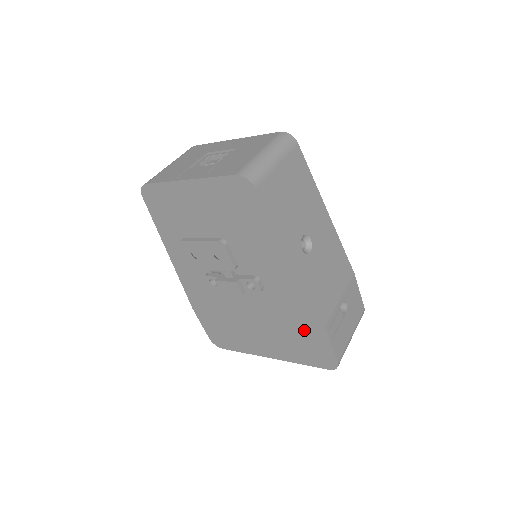
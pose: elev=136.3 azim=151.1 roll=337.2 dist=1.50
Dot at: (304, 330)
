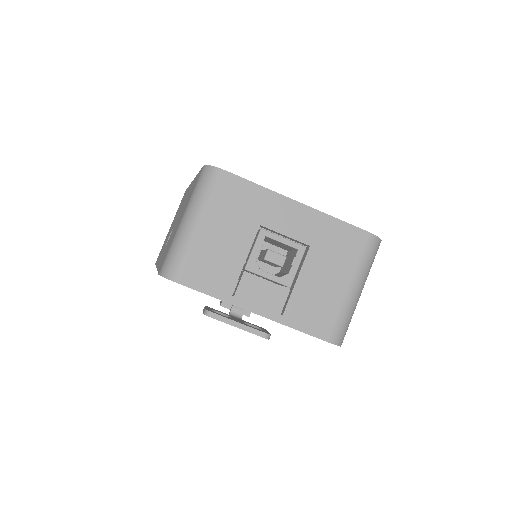
Dot at: occluded
